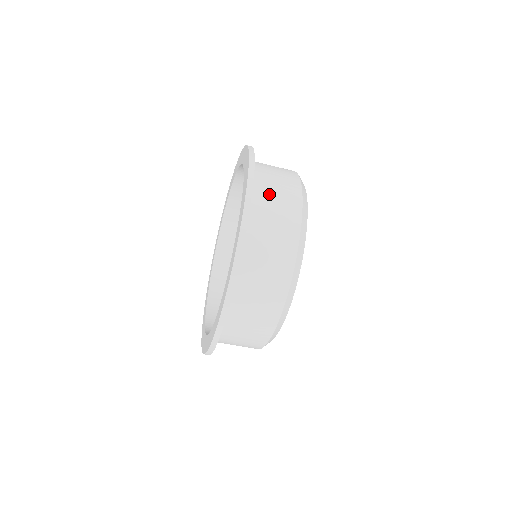
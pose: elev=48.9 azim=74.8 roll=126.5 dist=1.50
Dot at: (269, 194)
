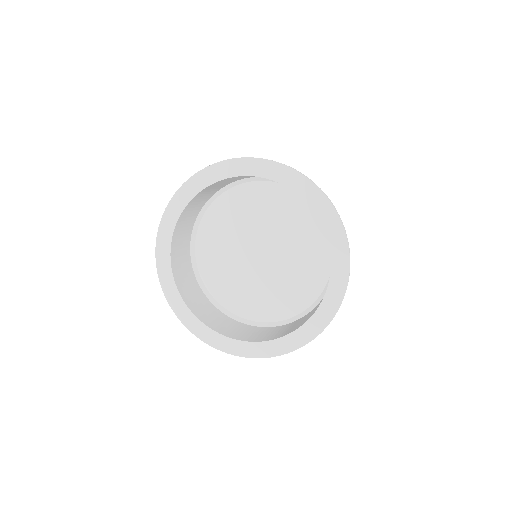
Dot at: occluded
